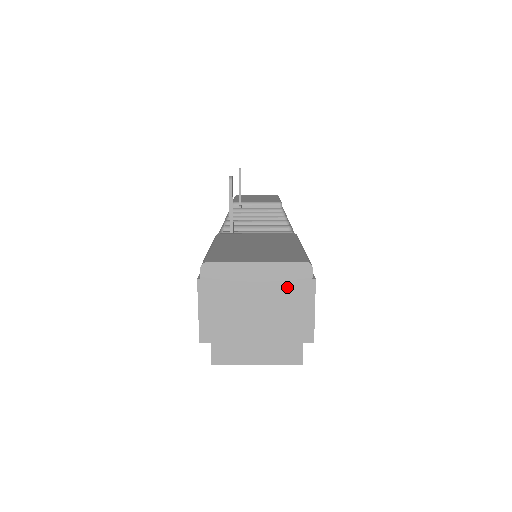
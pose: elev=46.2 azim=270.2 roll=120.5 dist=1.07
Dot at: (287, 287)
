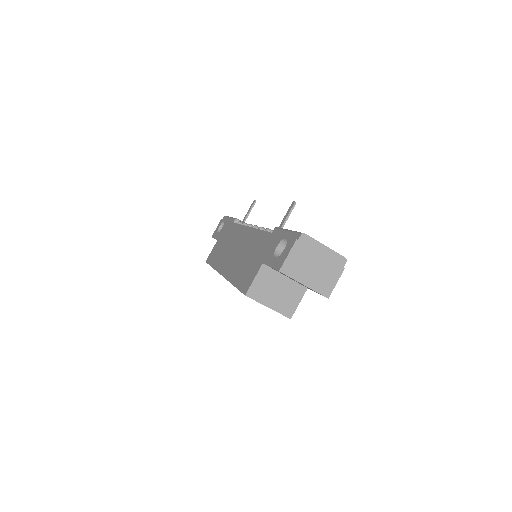
Dot at: (332, 265)
